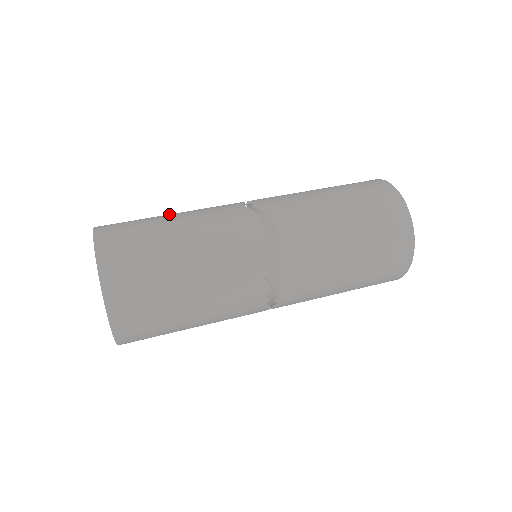
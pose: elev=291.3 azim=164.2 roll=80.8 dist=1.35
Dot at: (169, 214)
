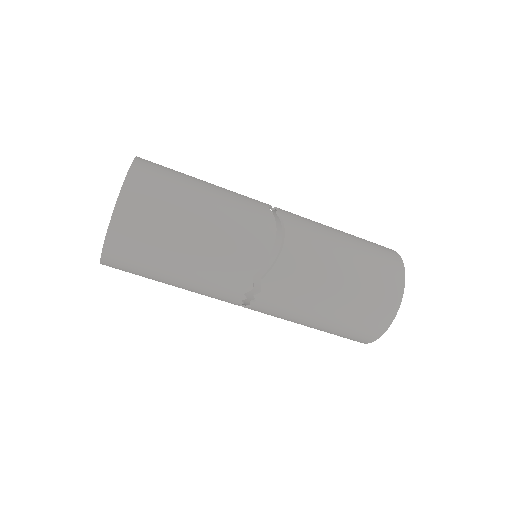
Dot at: occluded
